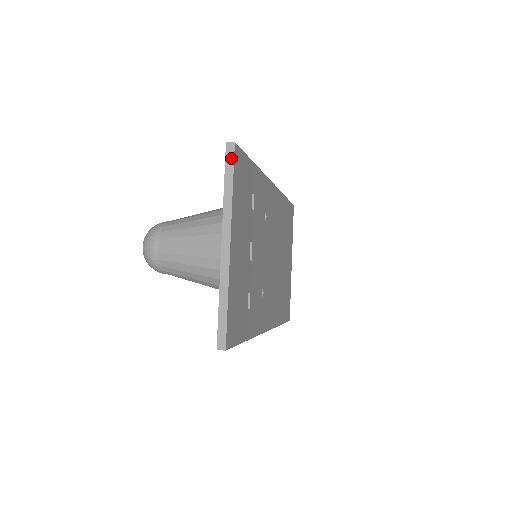
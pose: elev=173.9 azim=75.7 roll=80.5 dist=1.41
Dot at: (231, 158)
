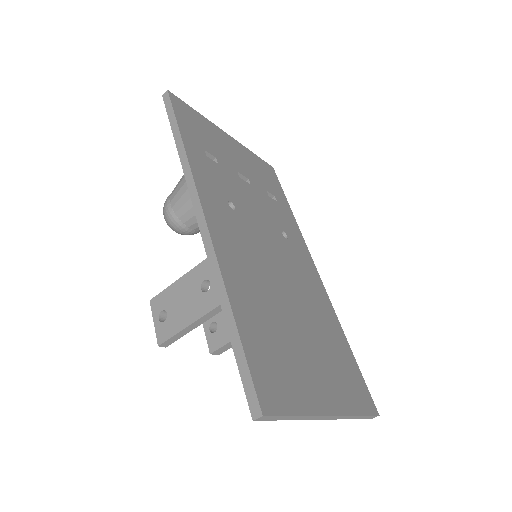
Dot at: occluded
